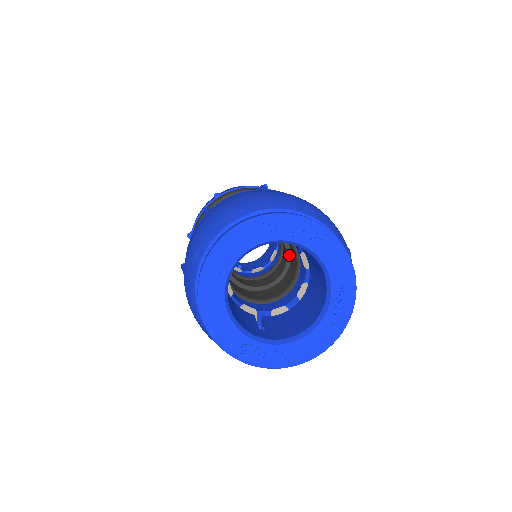
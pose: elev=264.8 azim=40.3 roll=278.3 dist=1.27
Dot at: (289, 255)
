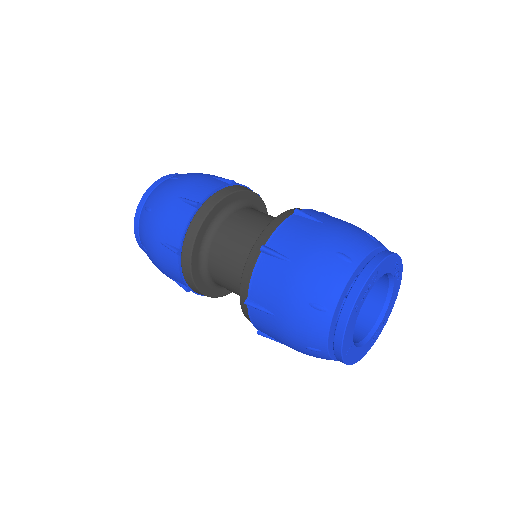
Dot at: occluded
